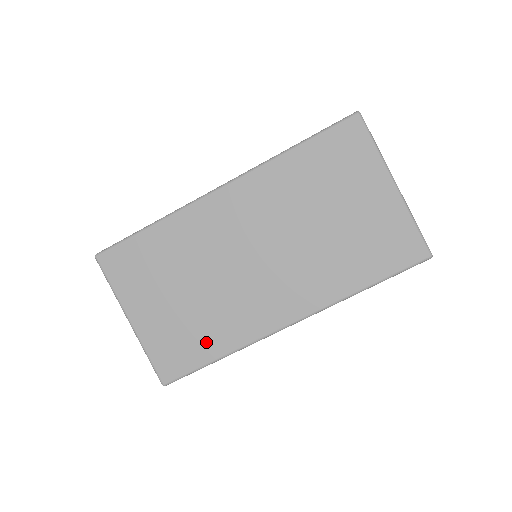
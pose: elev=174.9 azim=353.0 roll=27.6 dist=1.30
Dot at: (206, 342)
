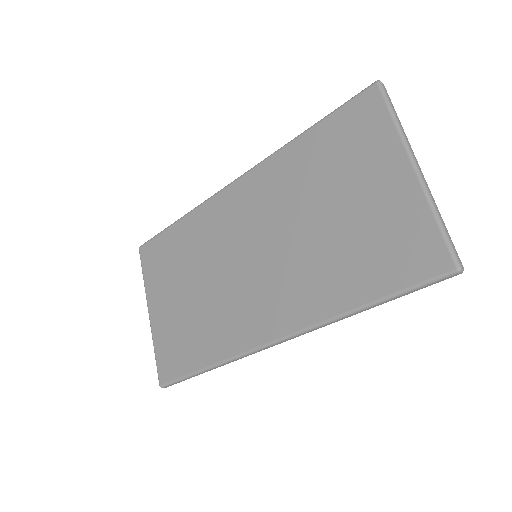
Dot at: (198, 347)
